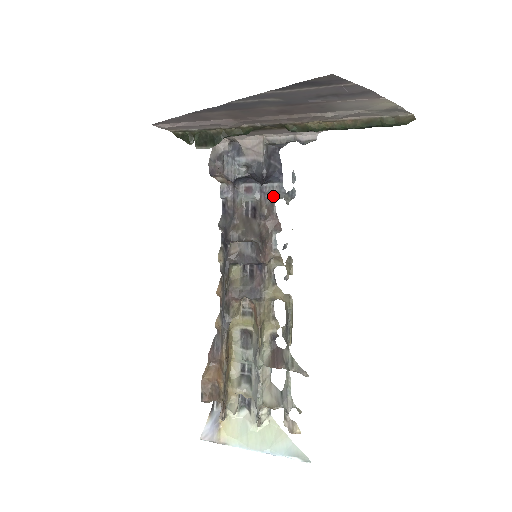
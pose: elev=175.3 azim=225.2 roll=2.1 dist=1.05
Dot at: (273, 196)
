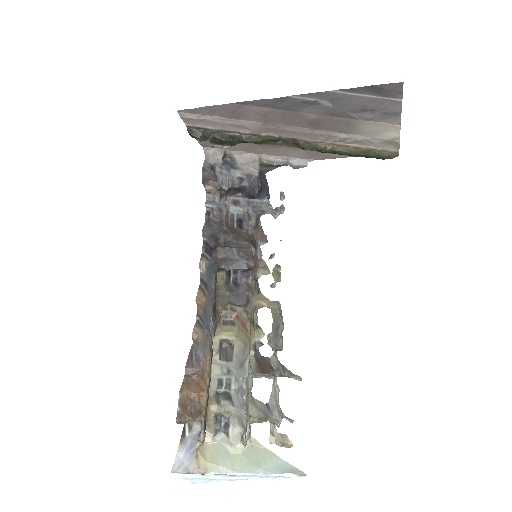
Dot at: (261, 210)
